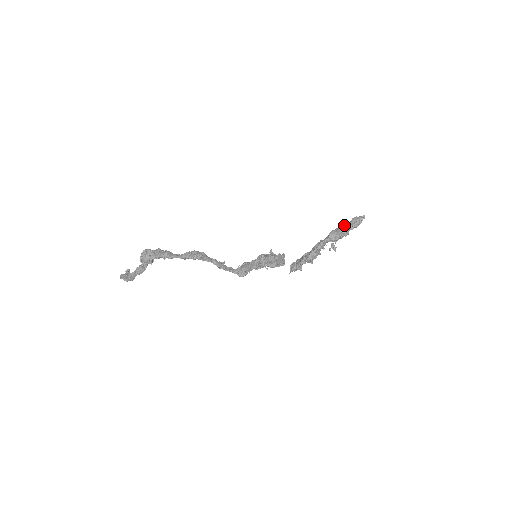
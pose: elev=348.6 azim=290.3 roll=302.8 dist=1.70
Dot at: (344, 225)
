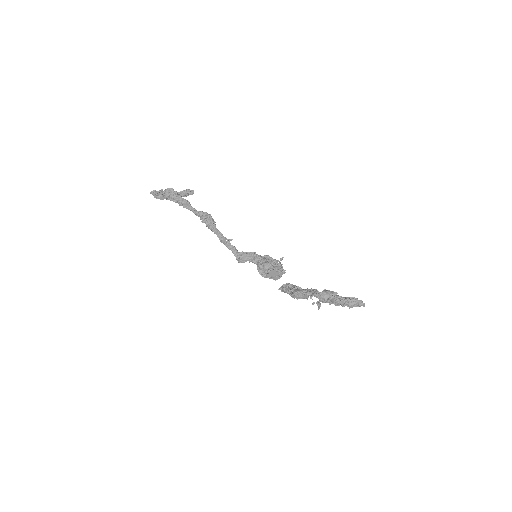
Dot at: (339, 296)
